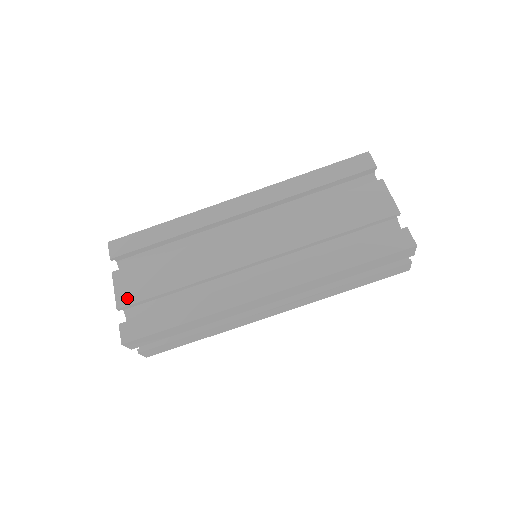
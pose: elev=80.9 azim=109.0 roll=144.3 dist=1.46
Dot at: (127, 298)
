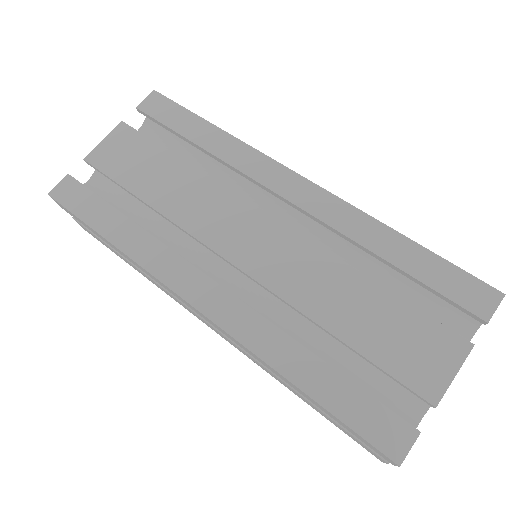
Dot at: (102, 159)
